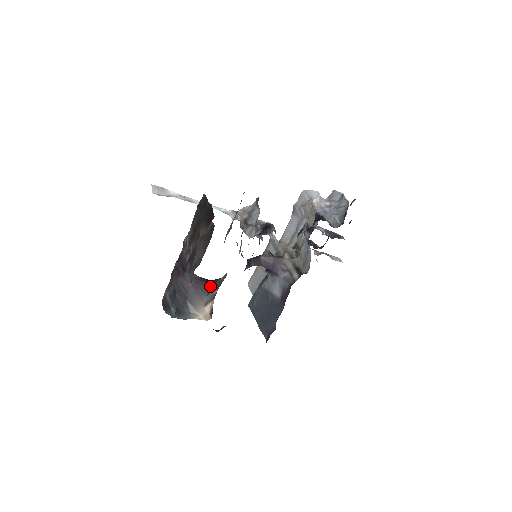
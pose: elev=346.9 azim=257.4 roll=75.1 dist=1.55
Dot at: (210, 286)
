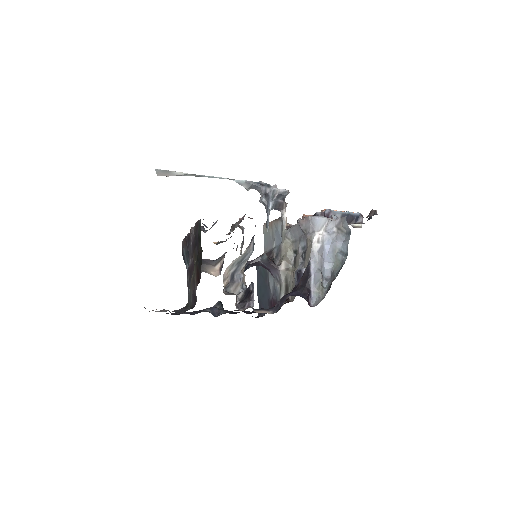
Dot at: occluded
